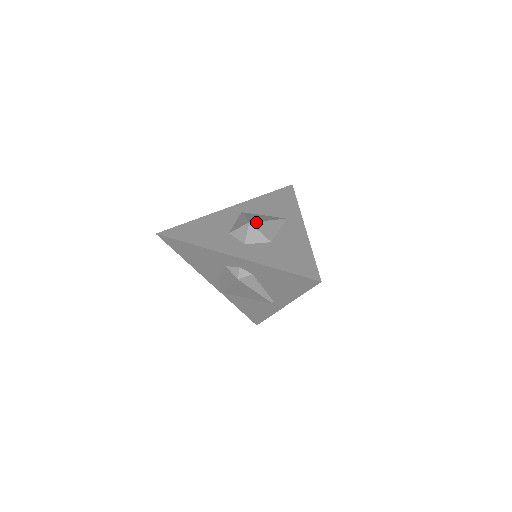
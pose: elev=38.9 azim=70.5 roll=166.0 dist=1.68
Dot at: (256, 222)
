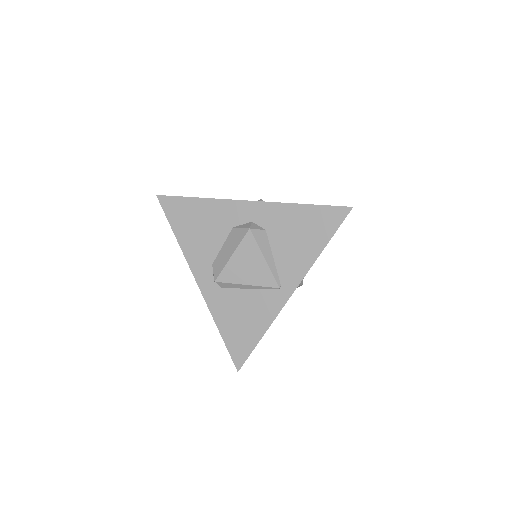
Dot at: occluded
